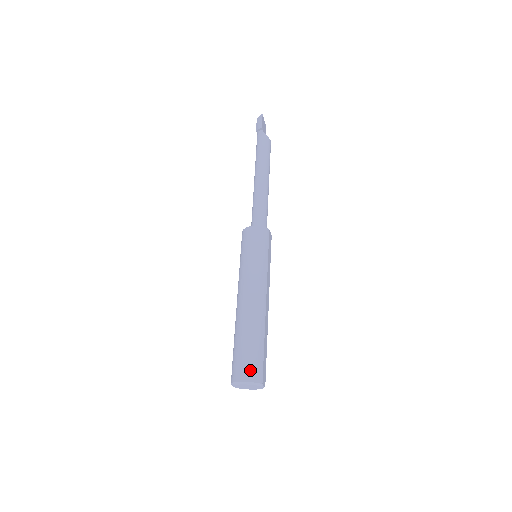
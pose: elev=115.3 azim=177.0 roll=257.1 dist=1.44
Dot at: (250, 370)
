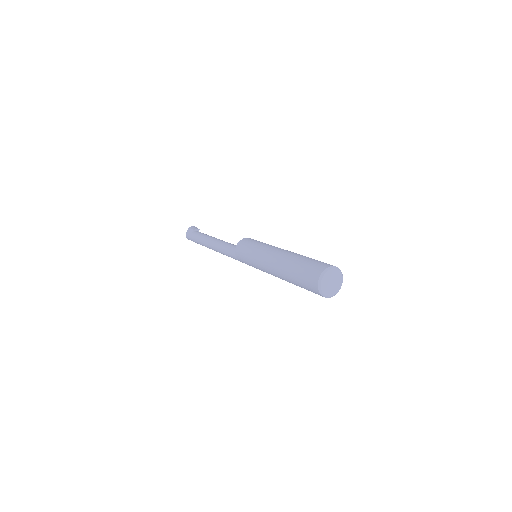
Dot at: occluded
